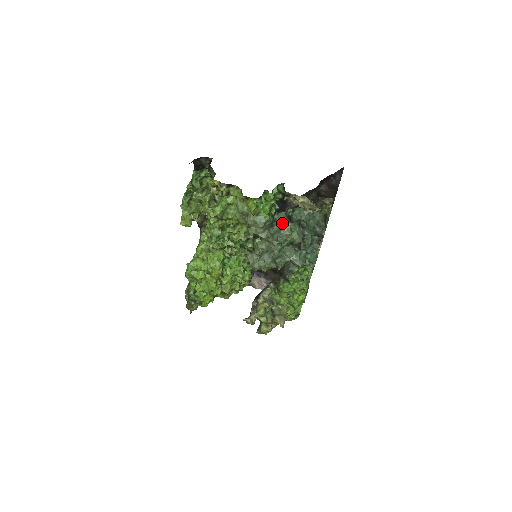
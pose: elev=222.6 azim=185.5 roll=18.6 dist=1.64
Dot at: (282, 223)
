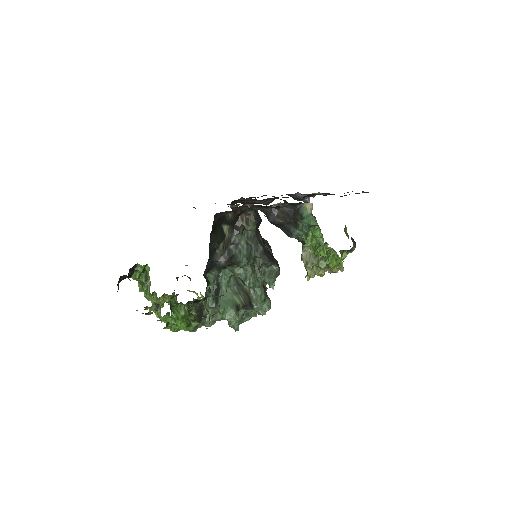
Dot at: (211, 309)
